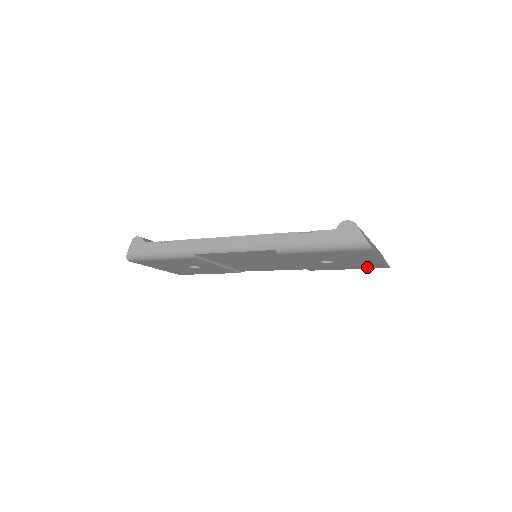
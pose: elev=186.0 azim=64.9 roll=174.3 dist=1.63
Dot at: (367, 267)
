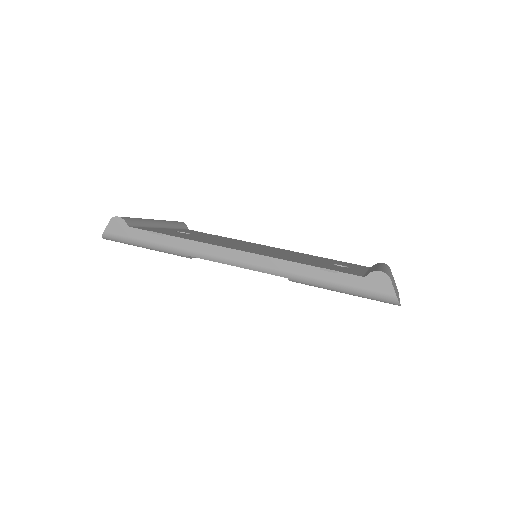
Dot at: occluded
